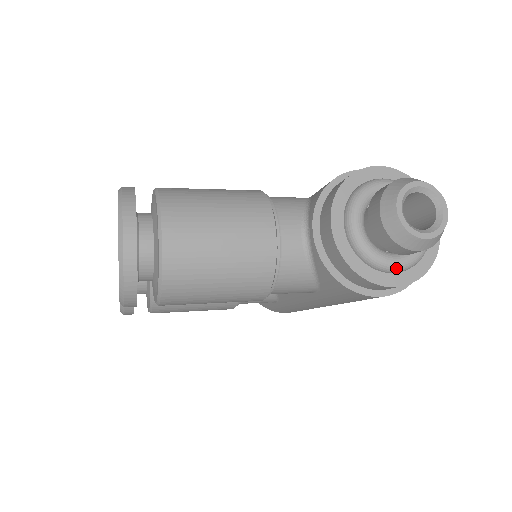
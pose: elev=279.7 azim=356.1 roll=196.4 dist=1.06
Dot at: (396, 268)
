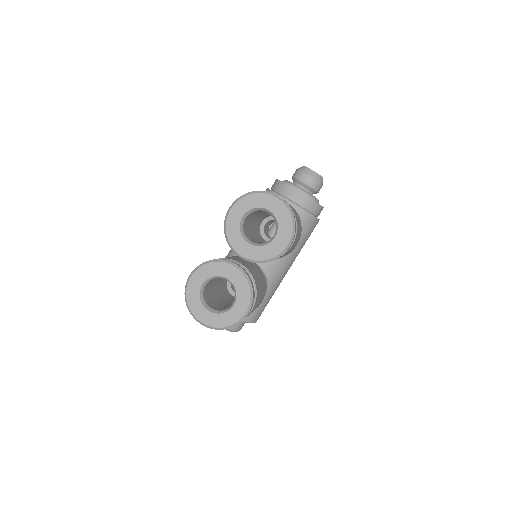
Dot at: occluded
